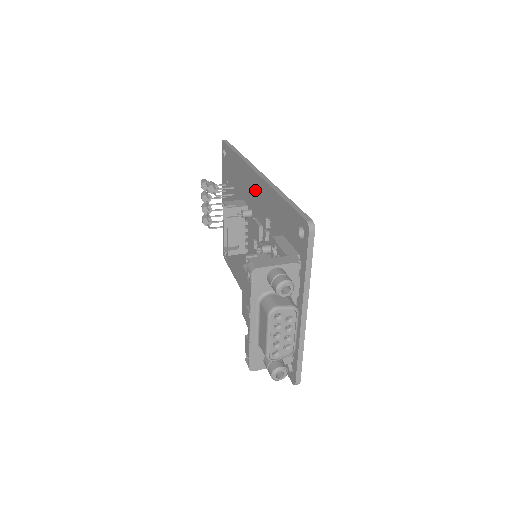
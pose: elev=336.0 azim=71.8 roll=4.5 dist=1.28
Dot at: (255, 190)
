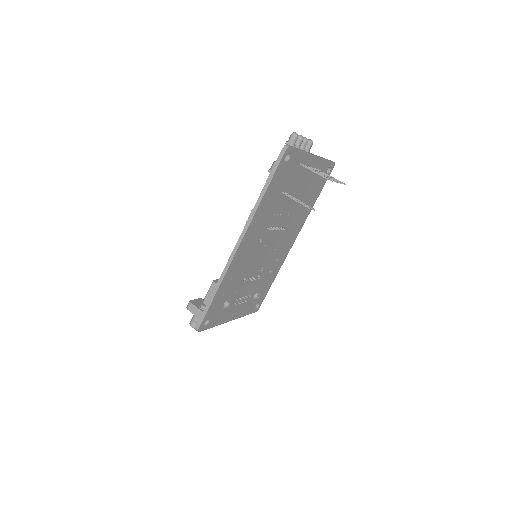
Dot at: occluded
